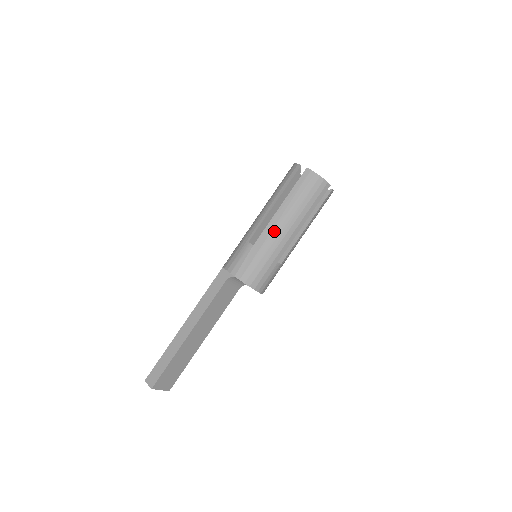
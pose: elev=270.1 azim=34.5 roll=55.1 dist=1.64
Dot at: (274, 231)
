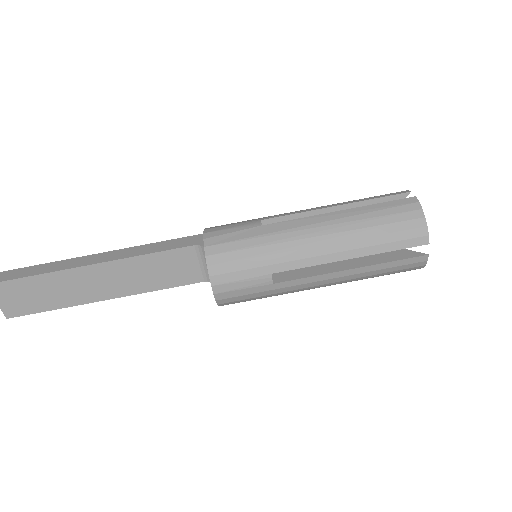
Dot at: (303, 229)
